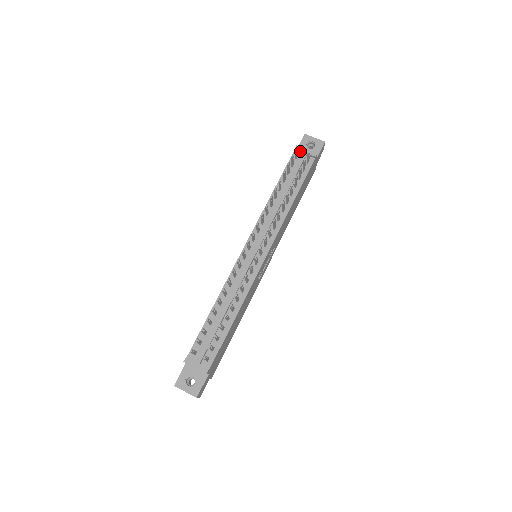
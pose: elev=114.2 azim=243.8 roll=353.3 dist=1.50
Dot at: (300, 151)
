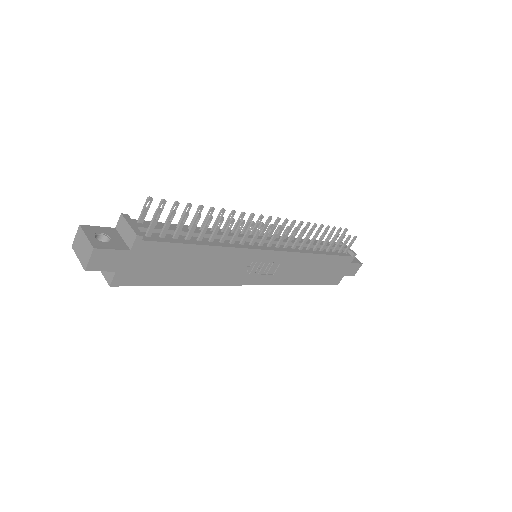
Dot at: (342, 244)
